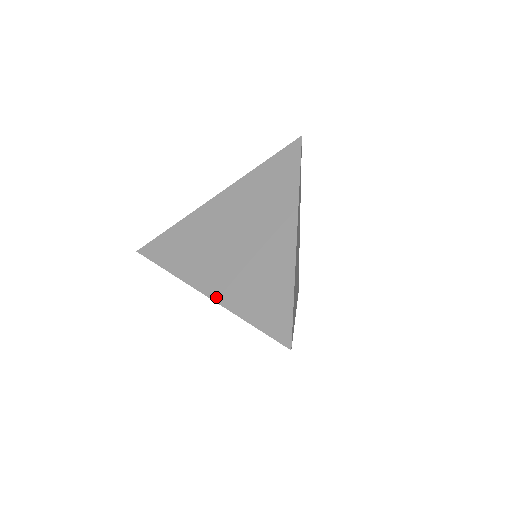
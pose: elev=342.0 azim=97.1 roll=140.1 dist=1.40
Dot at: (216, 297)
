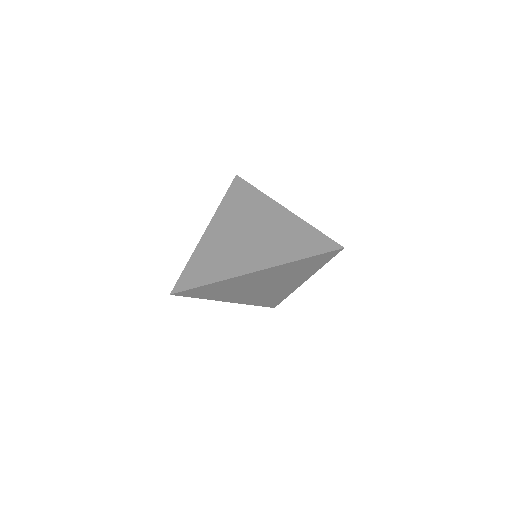
Dot at: (267, 265)
